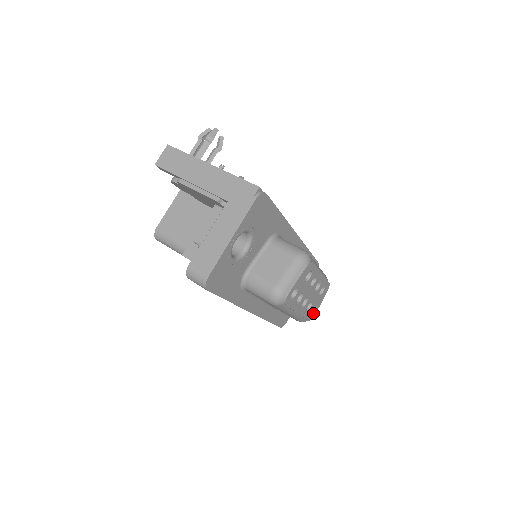
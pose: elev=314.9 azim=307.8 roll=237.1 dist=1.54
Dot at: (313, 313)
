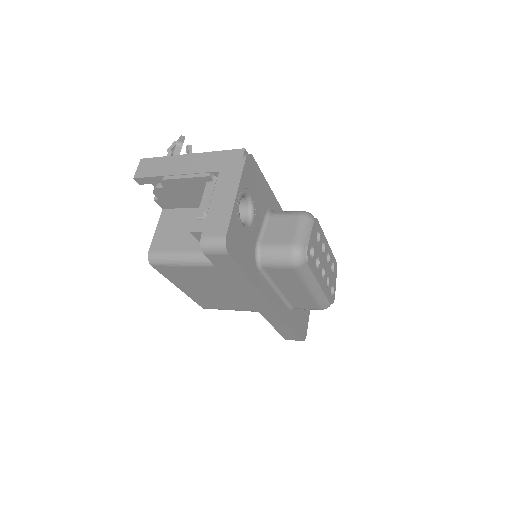
Dot at: (332, 295)
